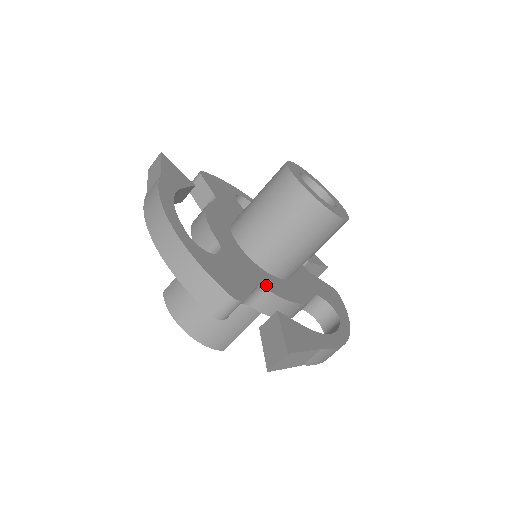
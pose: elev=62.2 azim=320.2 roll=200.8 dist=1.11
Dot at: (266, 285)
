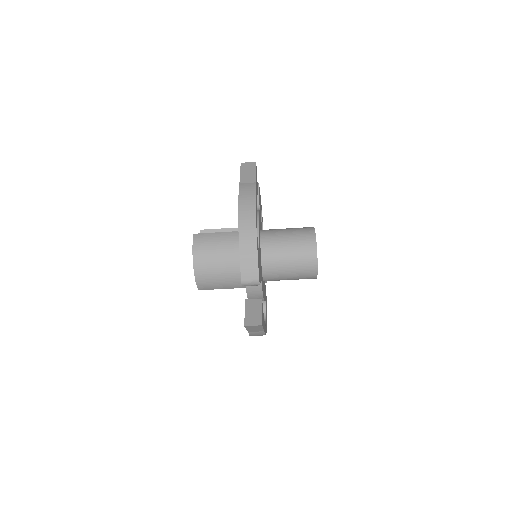
Dot at: occluded
